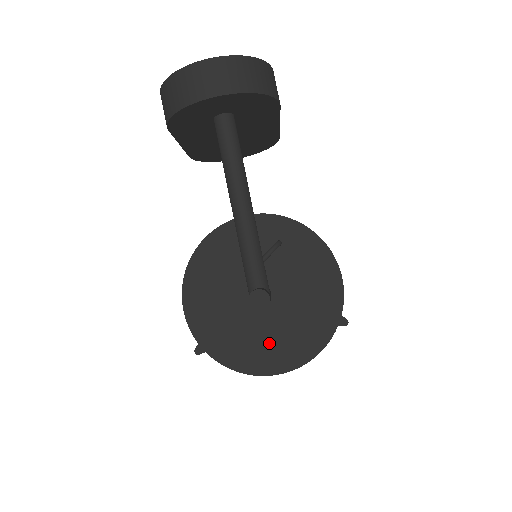
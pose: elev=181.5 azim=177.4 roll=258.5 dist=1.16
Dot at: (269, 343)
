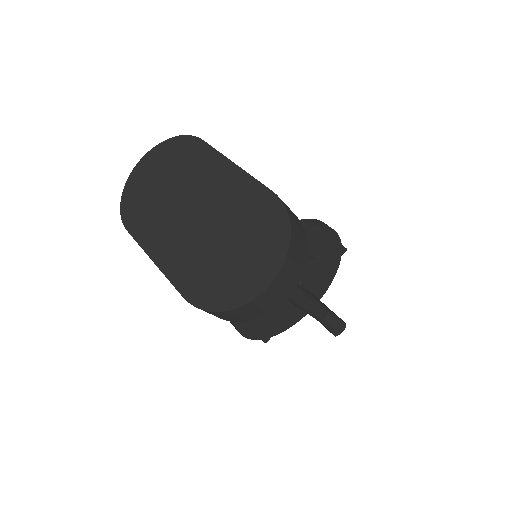
Dot at: occluded
